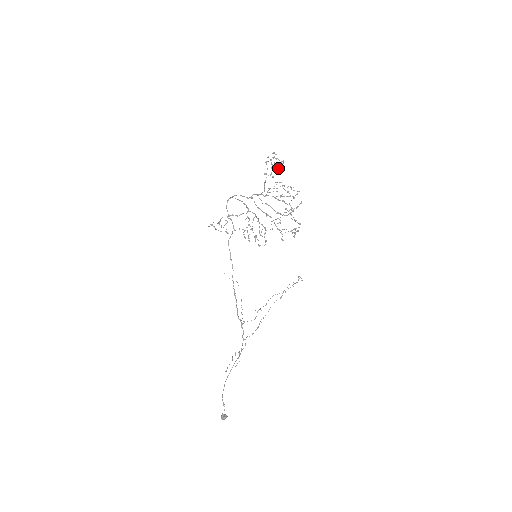
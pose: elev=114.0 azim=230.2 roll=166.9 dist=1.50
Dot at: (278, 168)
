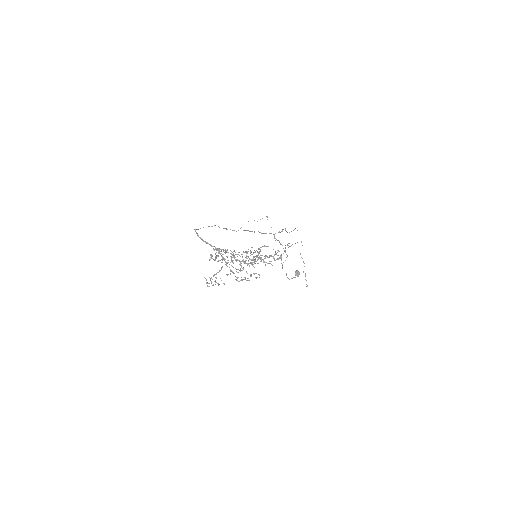
Dot at: occluded
